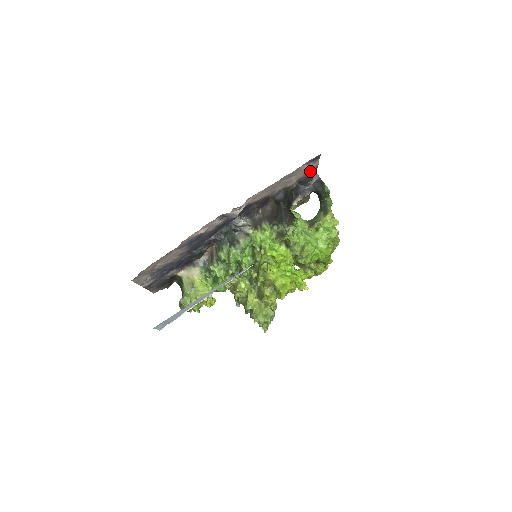
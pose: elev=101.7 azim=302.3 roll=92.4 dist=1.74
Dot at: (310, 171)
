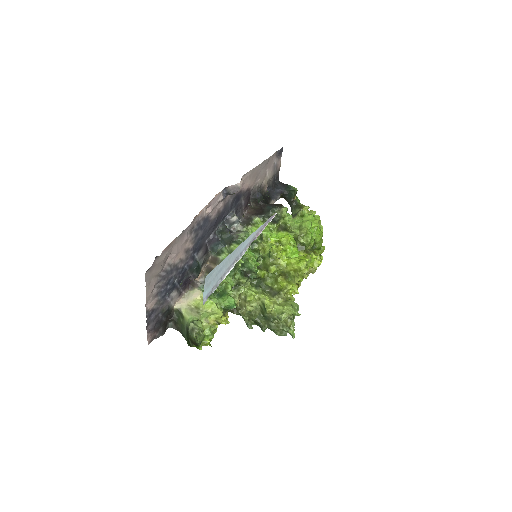
Dot at: (275, 174)
